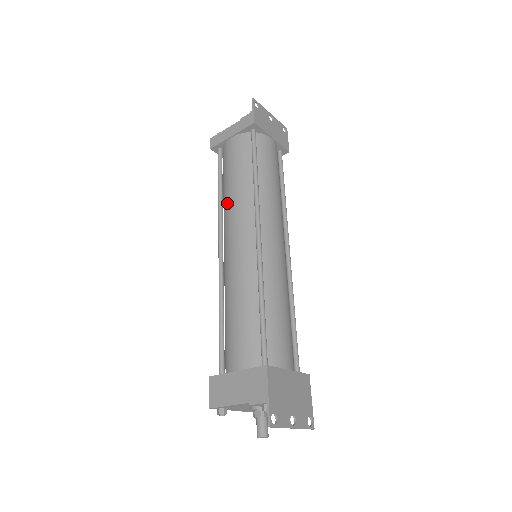
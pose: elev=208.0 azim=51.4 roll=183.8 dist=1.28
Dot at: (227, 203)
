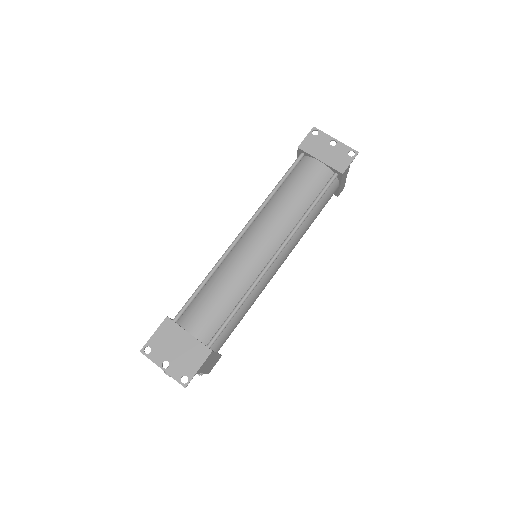
Dot at: occluded
